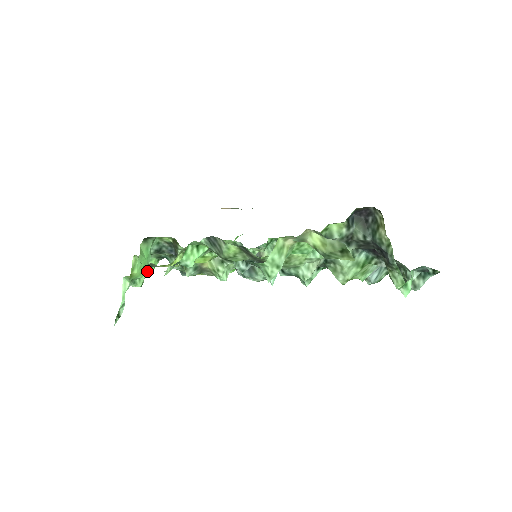
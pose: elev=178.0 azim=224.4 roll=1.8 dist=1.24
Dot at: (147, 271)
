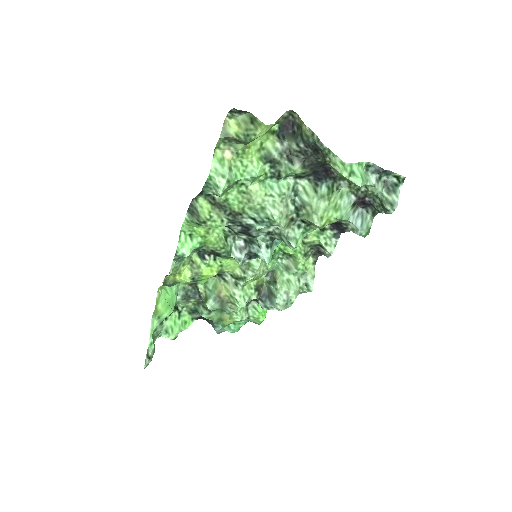
Dot at: (181, 326)
